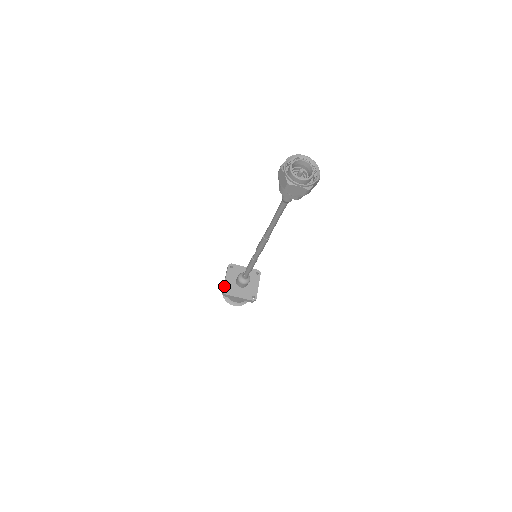
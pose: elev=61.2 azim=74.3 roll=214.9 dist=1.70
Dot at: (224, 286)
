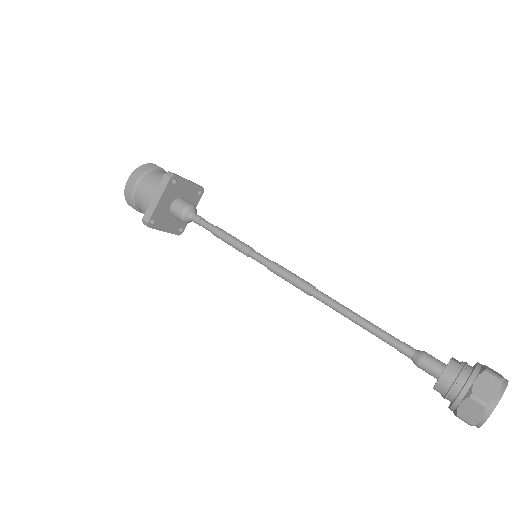
Dot at: (153, 214)
